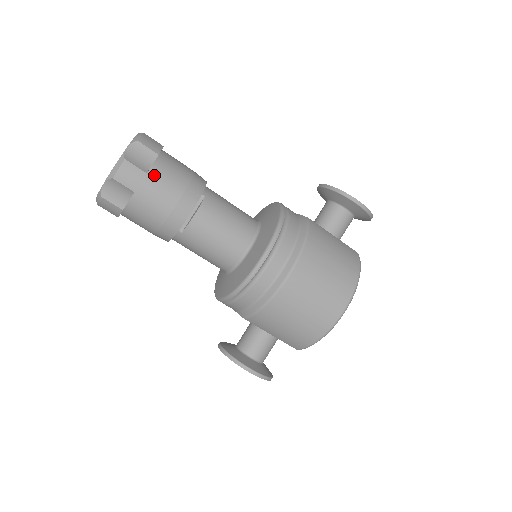
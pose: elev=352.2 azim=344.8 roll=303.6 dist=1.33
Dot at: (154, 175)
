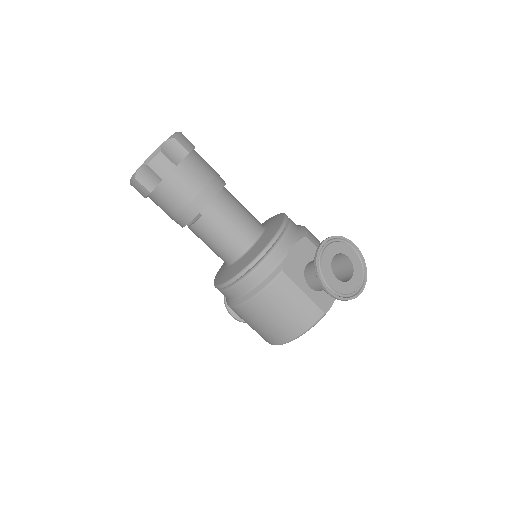
Dot at: (158, 193)
